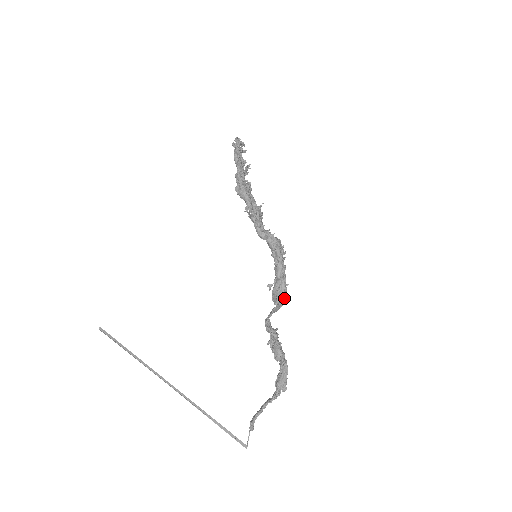
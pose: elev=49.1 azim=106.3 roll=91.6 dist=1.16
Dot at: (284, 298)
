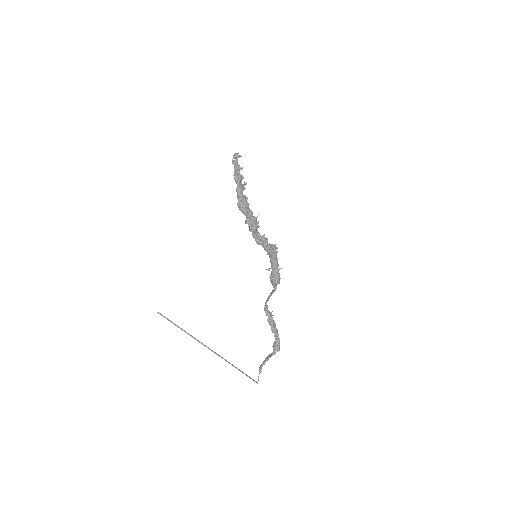
Dot at: (278, 282)
